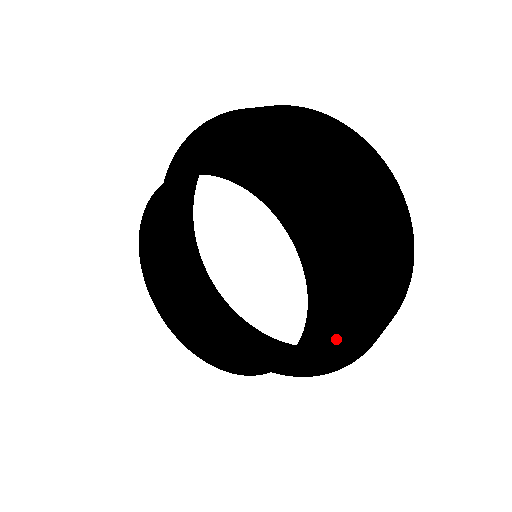
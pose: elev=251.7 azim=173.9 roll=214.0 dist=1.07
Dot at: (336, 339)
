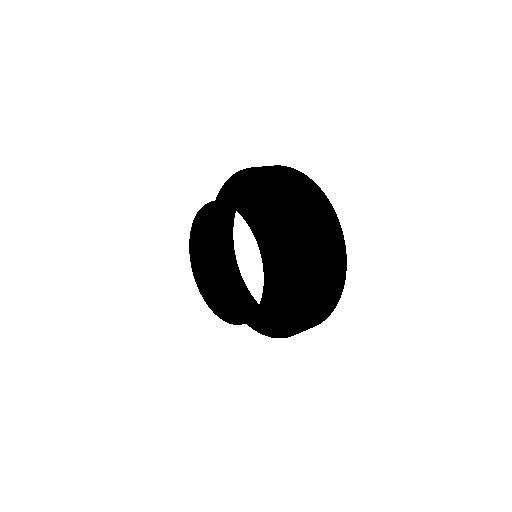
Dot at: (271, 325)
